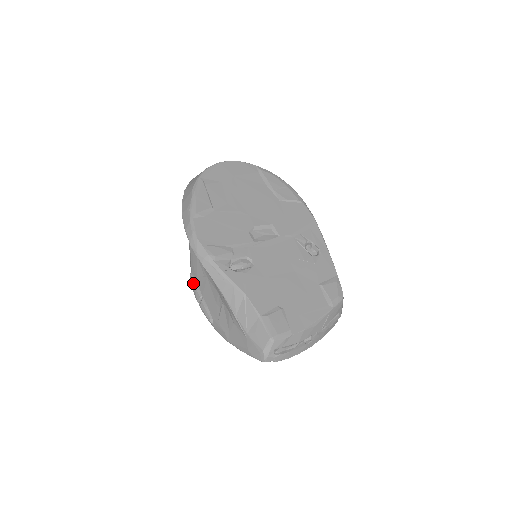
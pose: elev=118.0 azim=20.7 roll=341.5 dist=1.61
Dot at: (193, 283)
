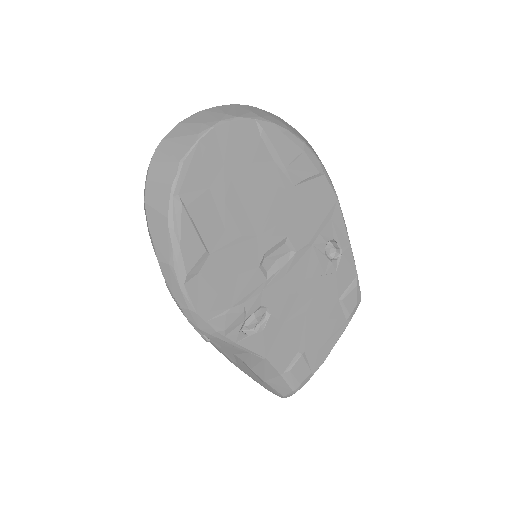
Dot at: occluded
